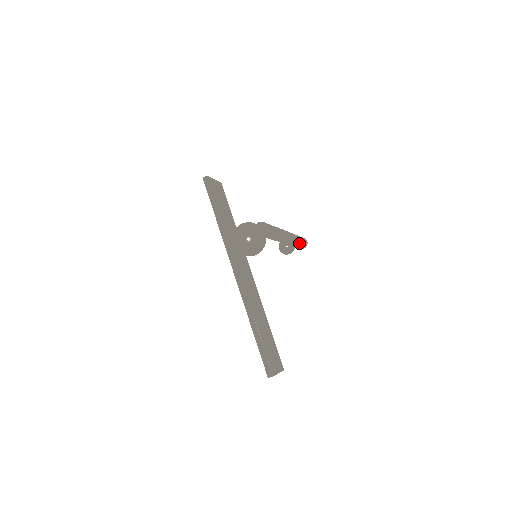
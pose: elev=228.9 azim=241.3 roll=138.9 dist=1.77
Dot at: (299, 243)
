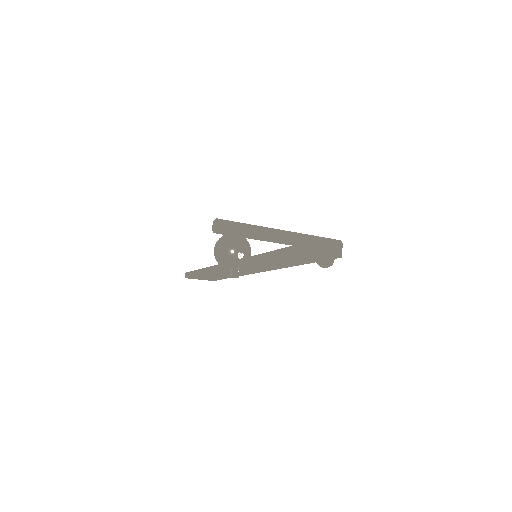
Dot at: (316, 238)
